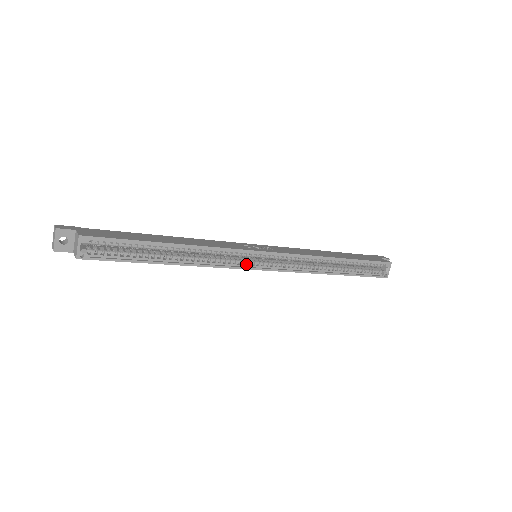
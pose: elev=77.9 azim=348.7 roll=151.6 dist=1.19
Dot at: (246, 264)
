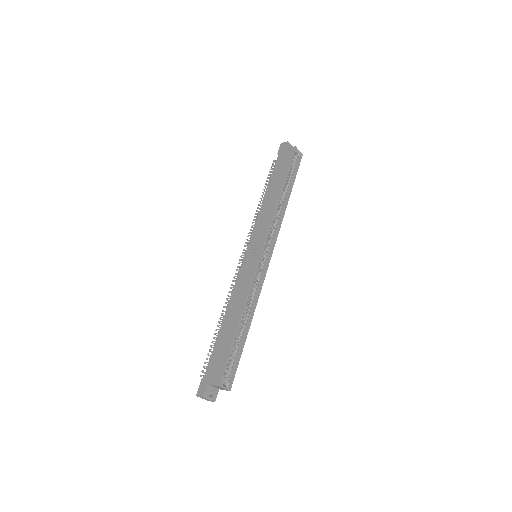
Dot at: (263, 270)
